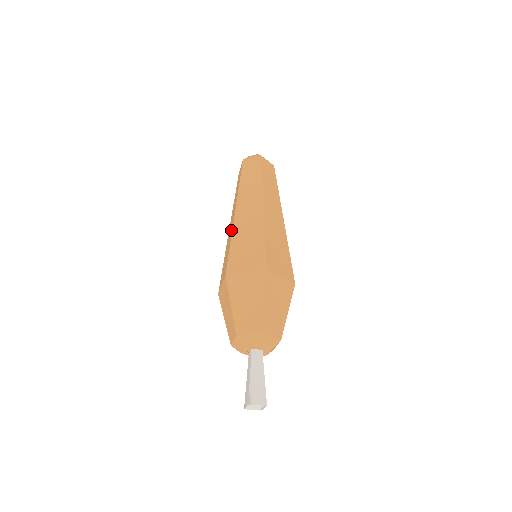
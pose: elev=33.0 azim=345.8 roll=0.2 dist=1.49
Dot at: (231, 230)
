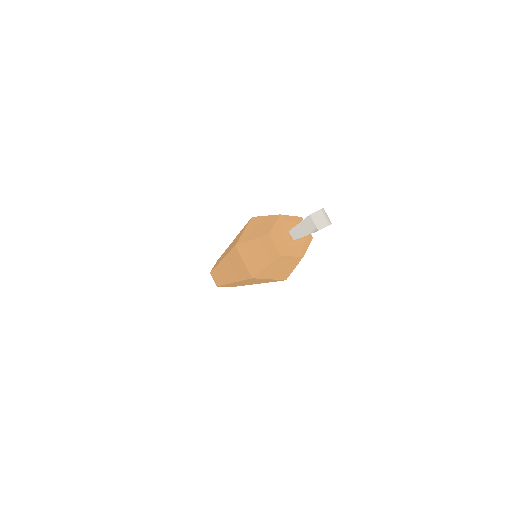
Dot at: (226, 263)
